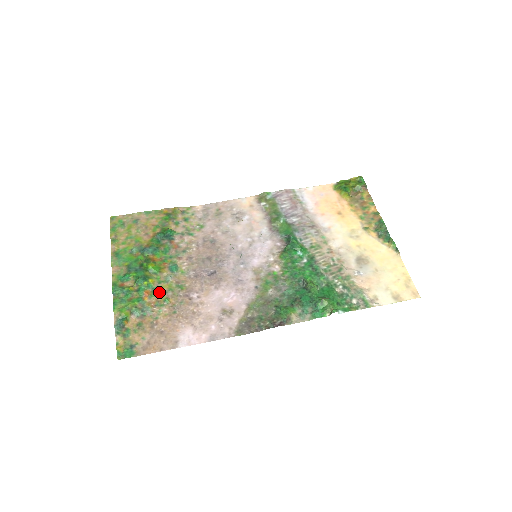
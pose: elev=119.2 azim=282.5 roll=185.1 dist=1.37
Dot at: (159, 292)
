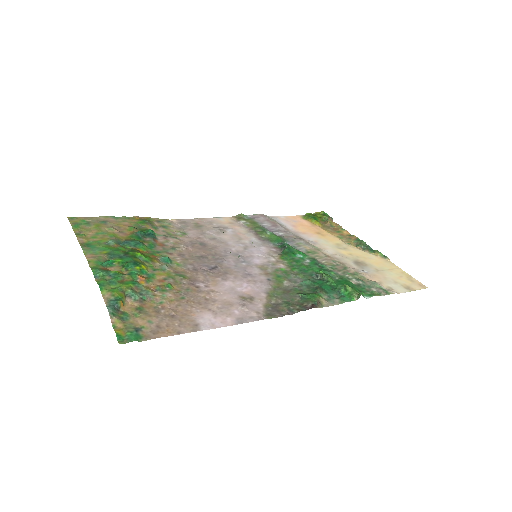
Dot at: (157, 278)
